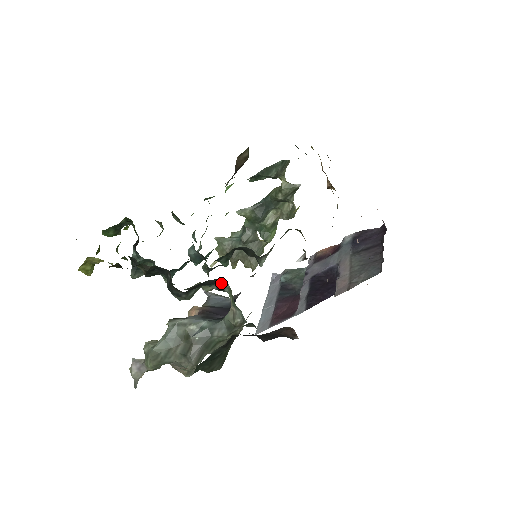
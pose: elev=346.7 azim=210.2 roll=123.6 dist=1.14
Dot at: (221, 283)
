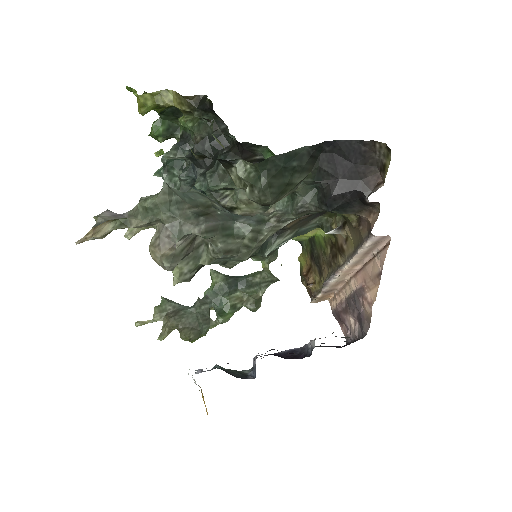
Dot at: occluded
